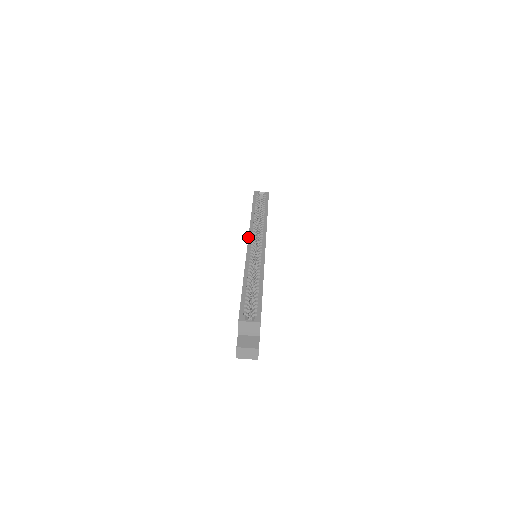
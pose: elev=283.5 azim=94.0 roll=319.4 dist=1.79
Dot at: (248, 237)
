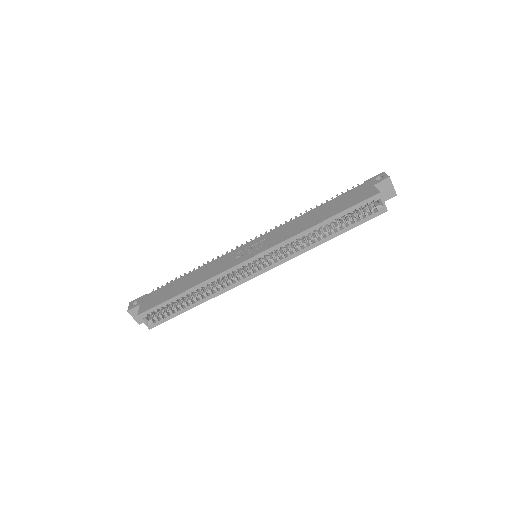
Dot at: (263, 251)
